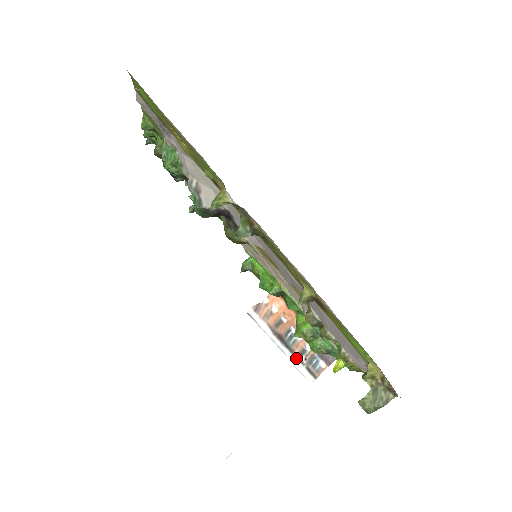
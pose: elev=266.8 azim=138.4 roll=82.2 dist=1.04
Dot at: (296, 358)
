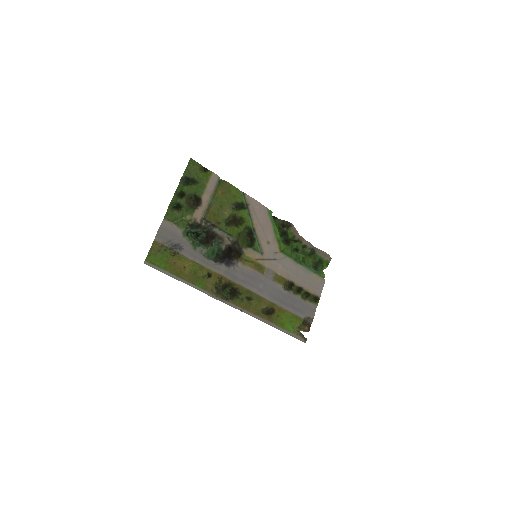
Dot at: occluded
